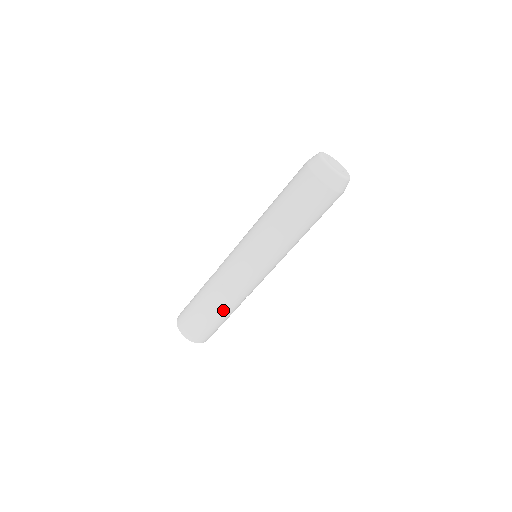
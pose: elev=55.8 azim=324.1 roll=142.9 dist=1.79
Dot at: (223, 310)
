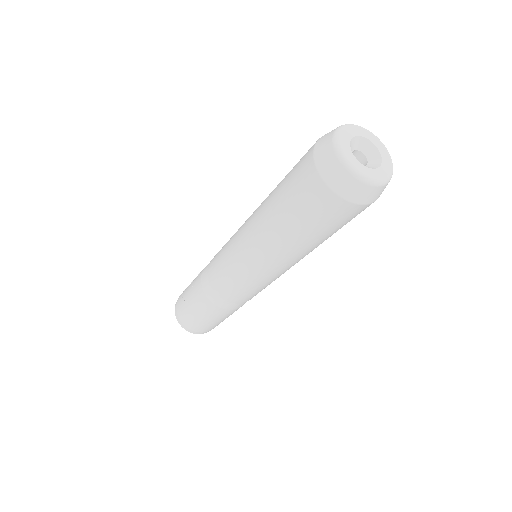
Dot at: (230, 313)
